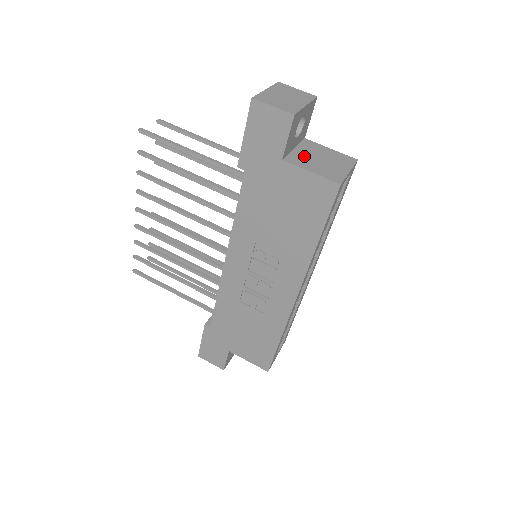
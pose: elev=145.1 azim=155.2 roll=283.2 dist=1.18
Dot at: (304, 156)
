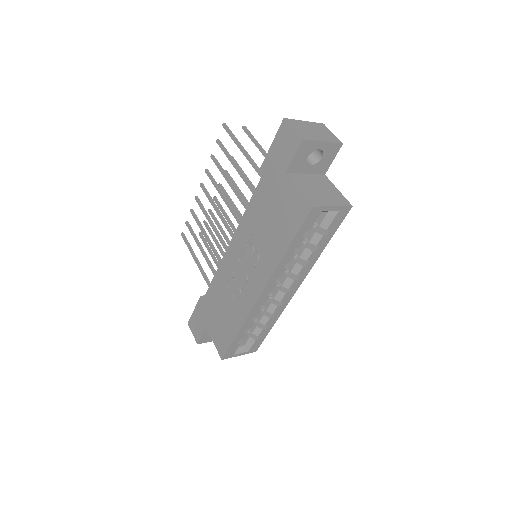
Dot at: (307, 180)
